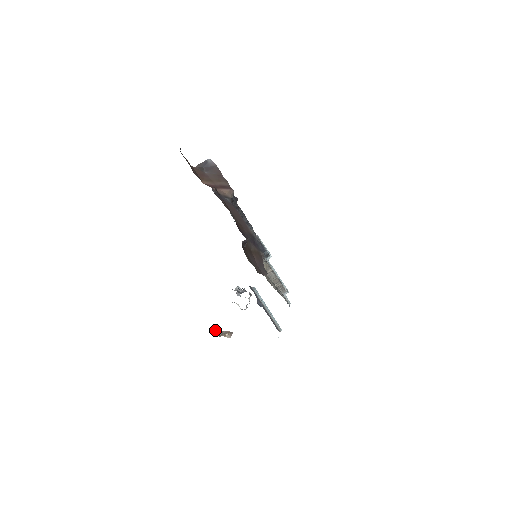
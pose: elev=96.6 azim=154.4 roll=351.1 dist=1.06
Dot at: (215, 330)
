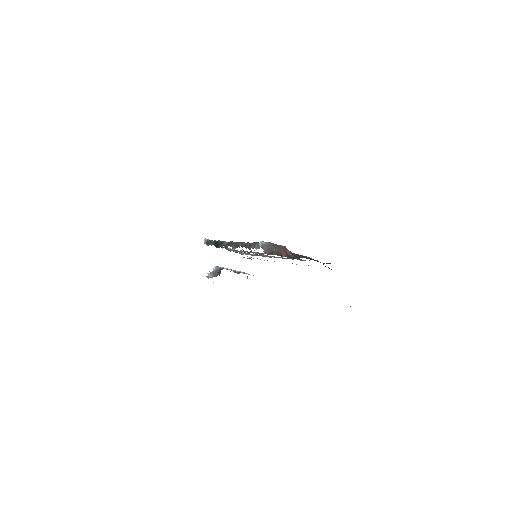
Dot at: occluded
